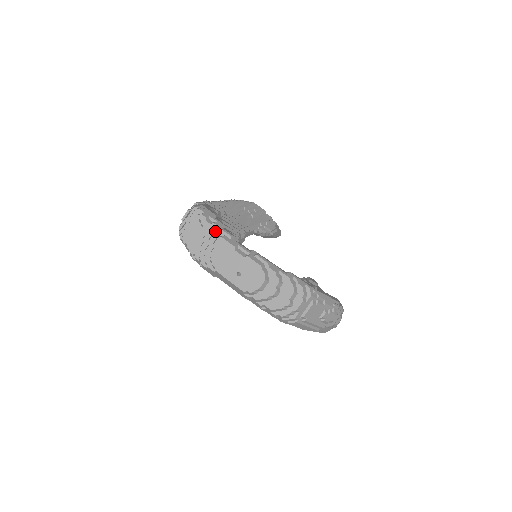
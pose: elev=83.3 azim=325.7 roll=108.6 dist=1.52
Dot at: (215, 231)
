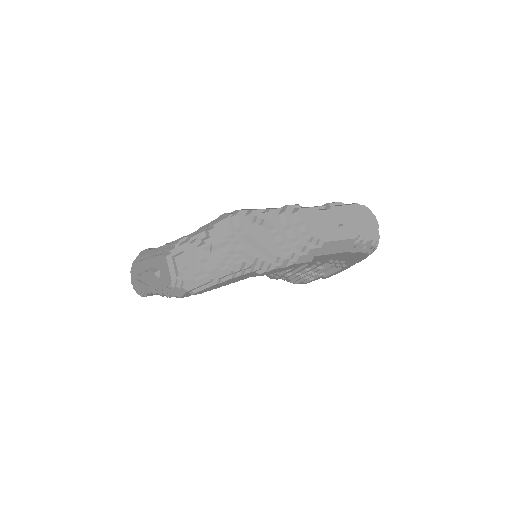
Dot at: (284, 211)
